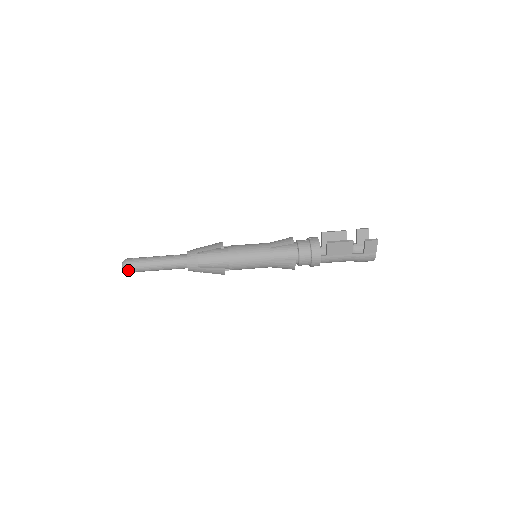
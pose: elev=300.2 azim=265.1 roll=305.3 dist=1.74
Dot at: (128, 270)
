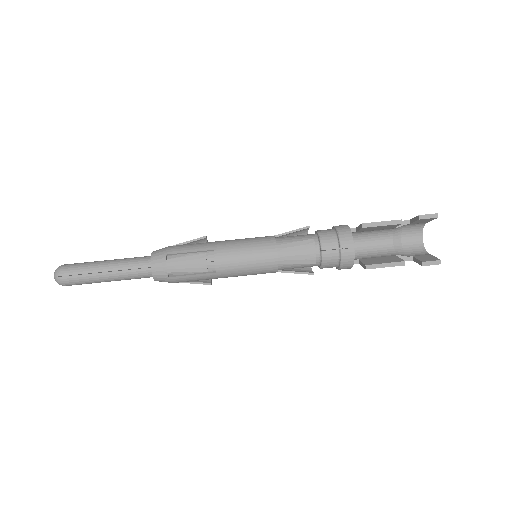
Dot at: (68, 285)
